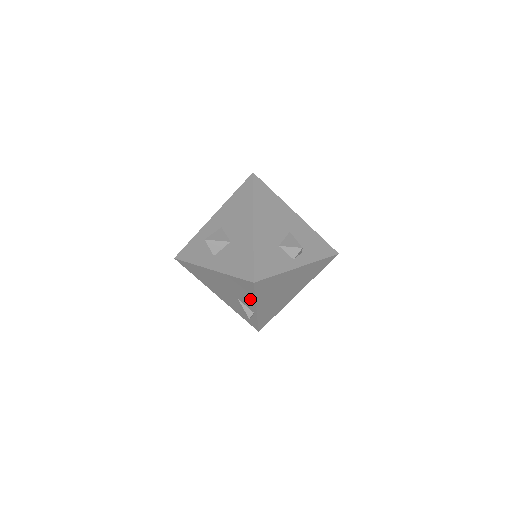
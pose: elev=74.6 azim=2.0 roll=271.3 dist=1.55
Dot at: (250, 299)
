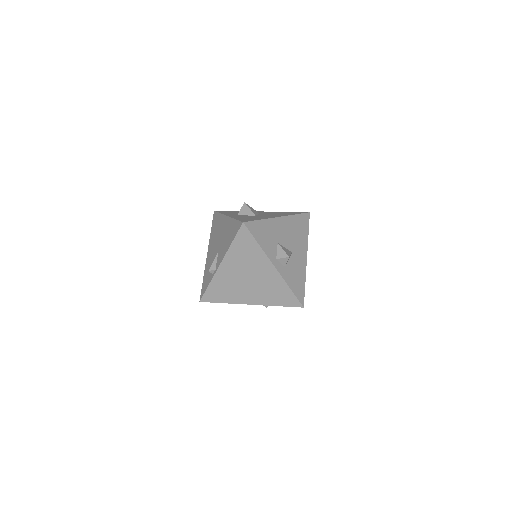
Dot at: (226, 249)
